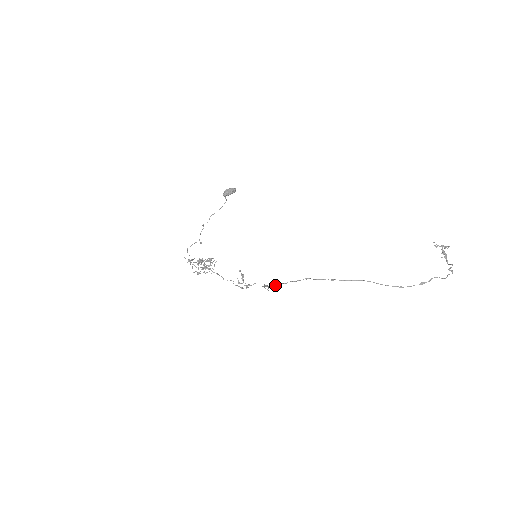
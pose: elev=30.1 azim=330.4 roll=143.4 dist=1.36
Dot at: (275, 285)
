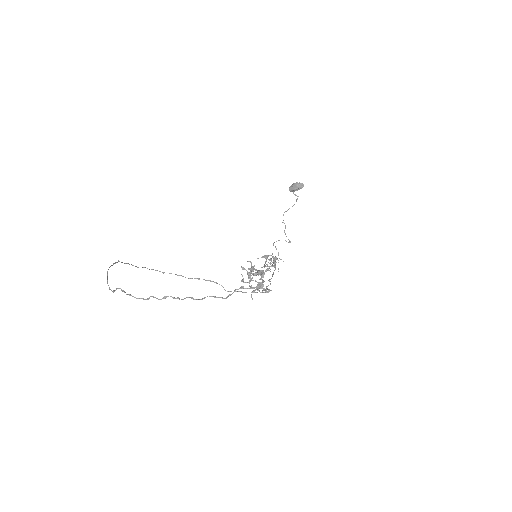
Dot at: occluded
